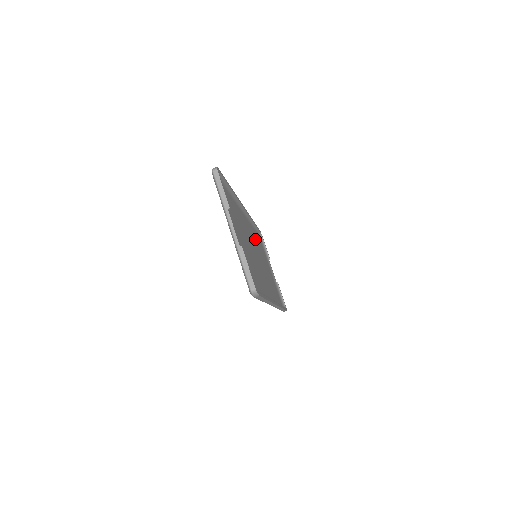
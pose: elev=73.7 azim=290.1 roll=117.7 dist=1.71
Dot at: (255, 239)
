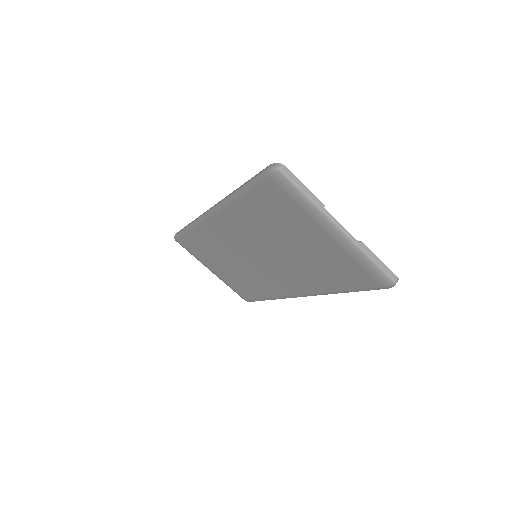
Dot at: occluded
